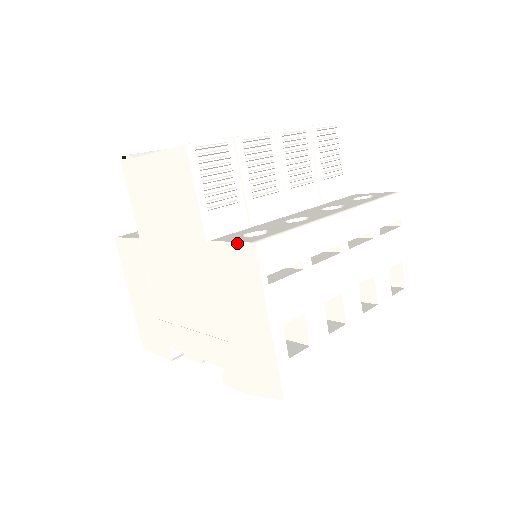
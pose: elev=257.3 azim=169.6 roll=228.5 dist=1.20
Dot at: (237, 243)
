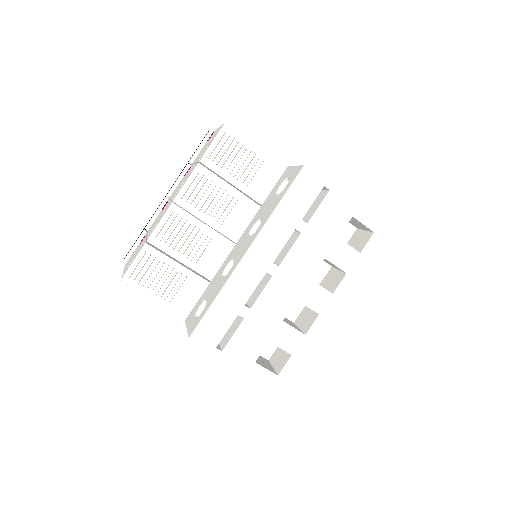
Dot at: (188, 333)
